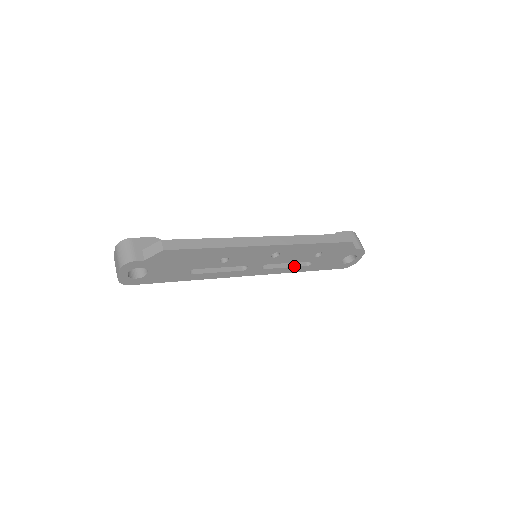
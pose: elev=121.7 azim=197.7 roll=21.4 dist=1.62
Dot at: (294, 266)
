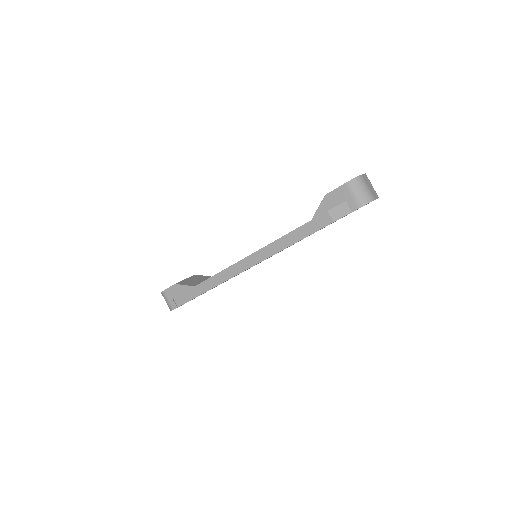
Dot at: occluded
